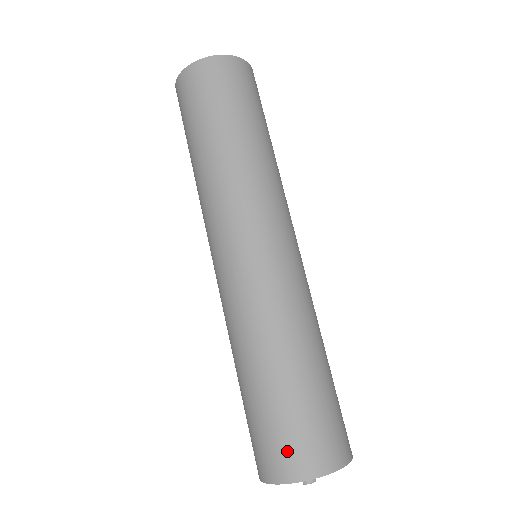
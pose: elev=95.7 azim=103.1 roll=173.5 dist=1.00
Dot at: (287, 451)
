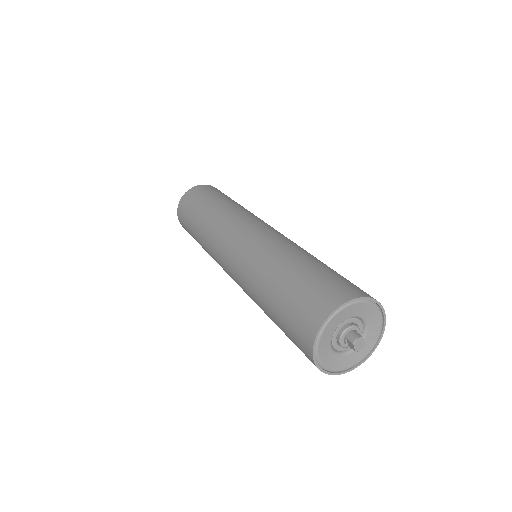
Dot at: (315, 301)
